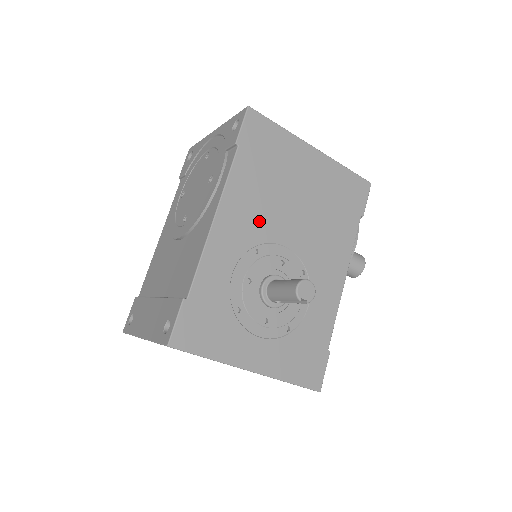
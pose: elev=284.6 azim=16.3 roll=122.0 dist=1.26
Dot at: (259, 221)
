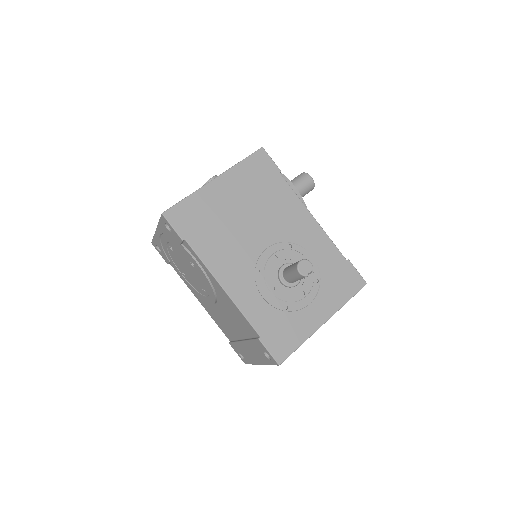
Dot at: (241, 257)
